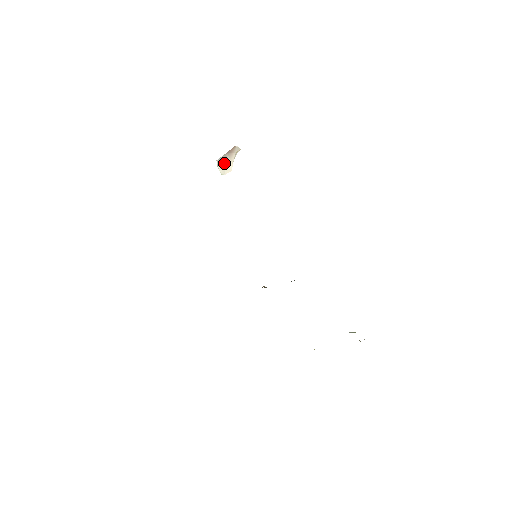
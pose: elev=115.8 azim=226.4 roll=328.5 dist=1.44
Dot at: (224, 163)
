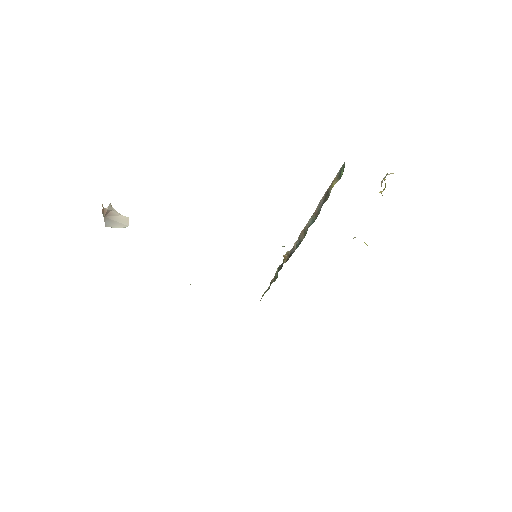
Dot at: (114, 222)
